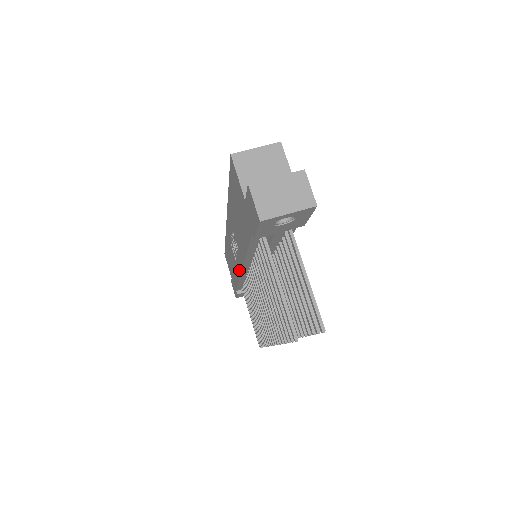
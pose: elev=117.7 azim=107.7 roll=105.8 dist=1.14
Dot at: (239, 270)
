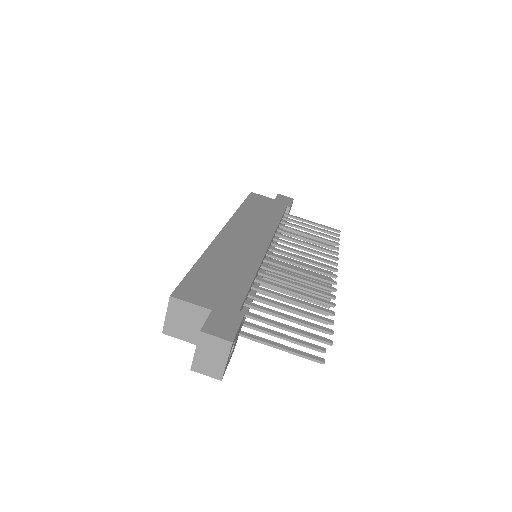
Dot at: occluded
